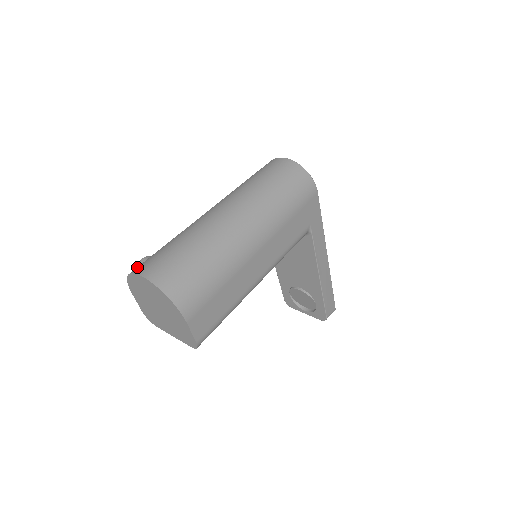
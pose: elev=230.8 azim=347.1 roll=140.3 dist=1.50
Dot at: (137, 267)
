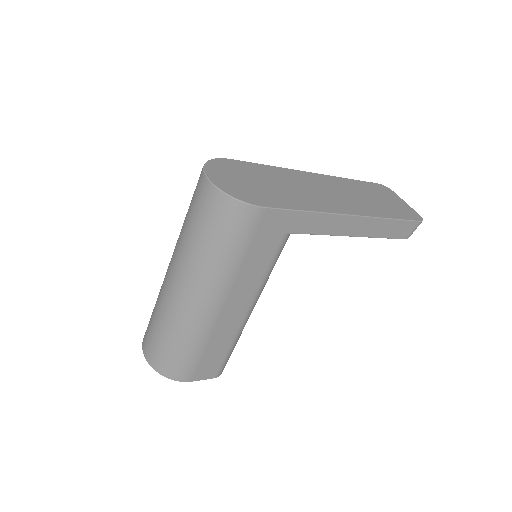
Dot at: (145, 332)
